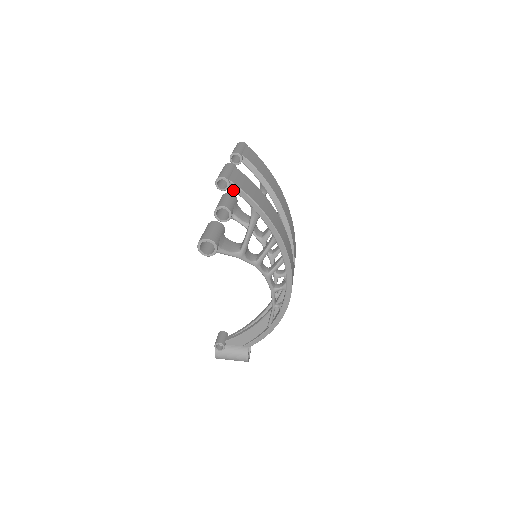
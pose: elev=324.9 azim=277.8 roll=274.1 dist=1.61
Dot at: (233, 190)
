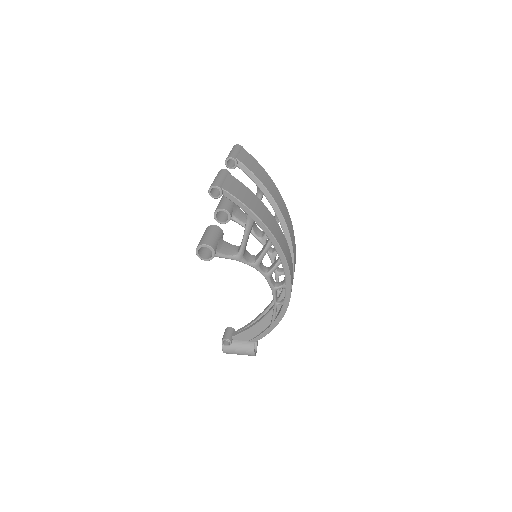
Dot at: (226, 197)
